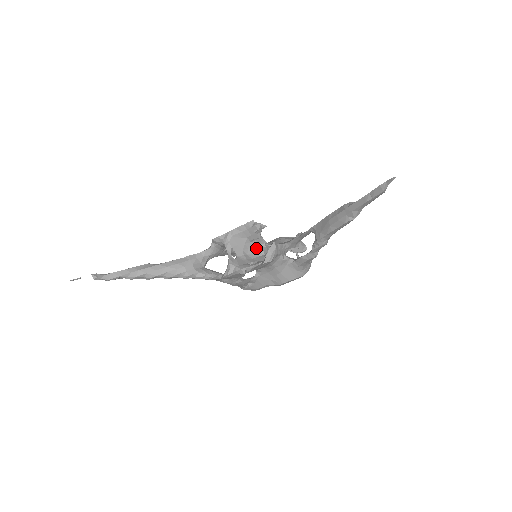
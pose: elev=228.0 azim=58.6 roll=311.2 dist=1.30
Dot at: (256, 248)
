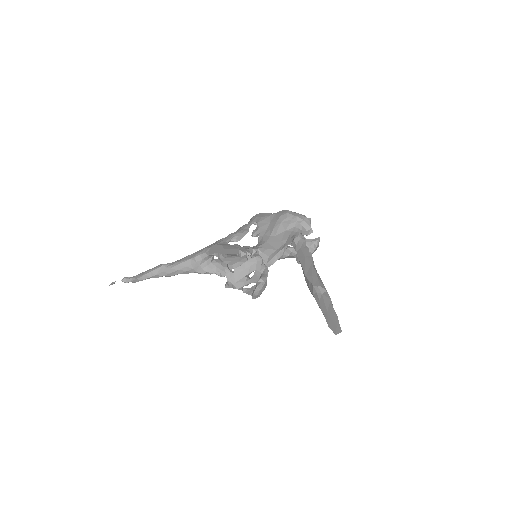
Dot at: (253, 255)
